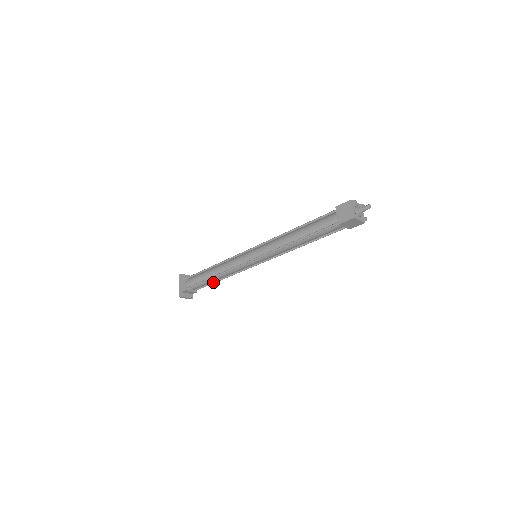
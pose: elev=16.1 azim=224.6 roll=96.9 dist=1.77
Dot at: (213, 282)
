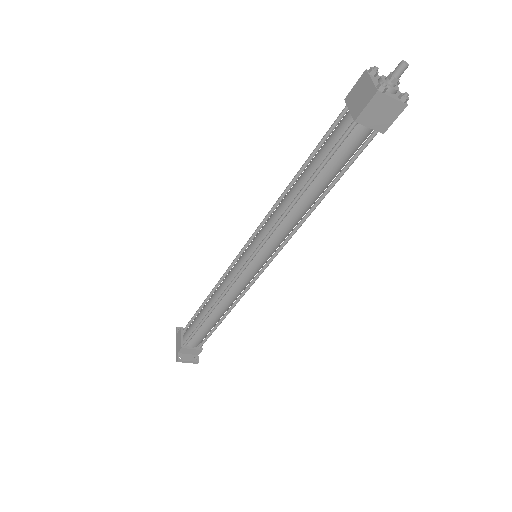
Dot at: (215, 325)
